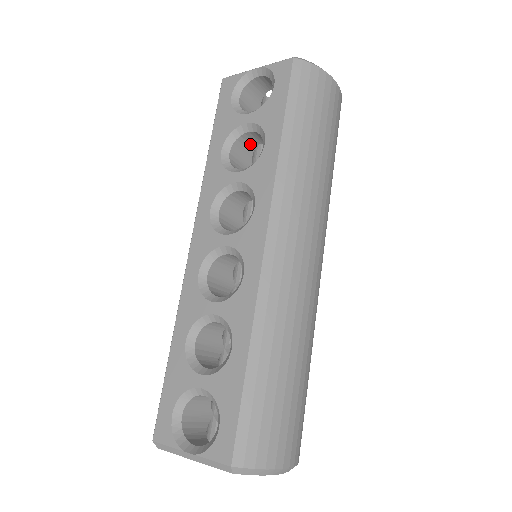
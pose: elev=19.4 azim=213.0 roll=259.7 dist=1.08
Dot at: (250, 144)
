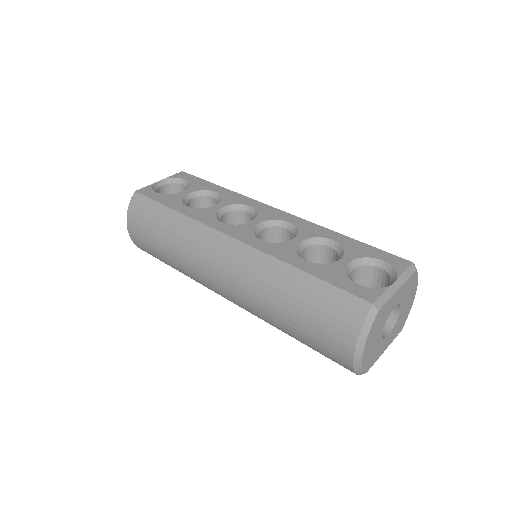
Dot at: occluded
